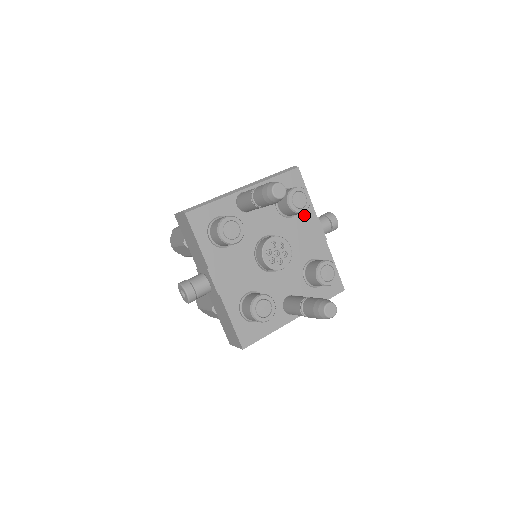
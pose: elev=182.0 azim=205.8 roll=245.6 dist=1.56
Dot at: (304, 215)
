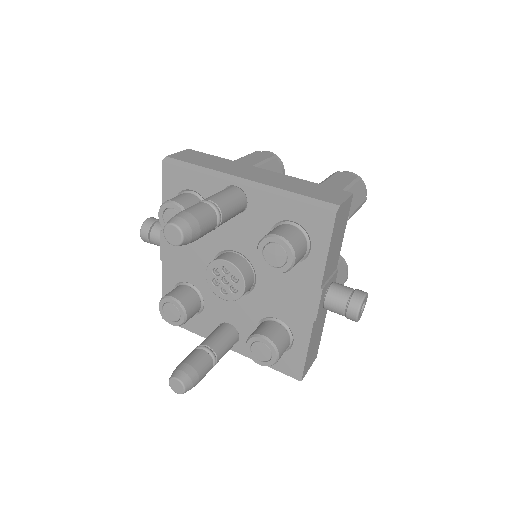
Dot at: (303, 271)
